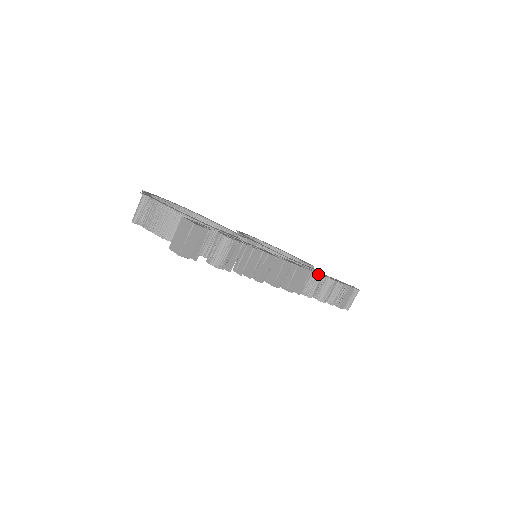
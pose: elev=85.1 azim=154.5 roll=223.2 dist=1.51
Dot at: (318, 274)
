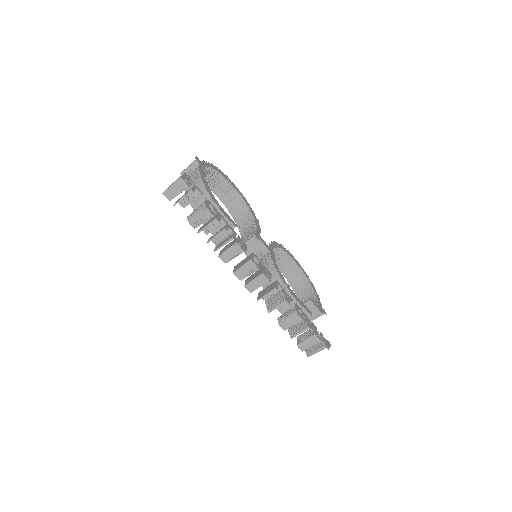
Dot at: (285, 297)
